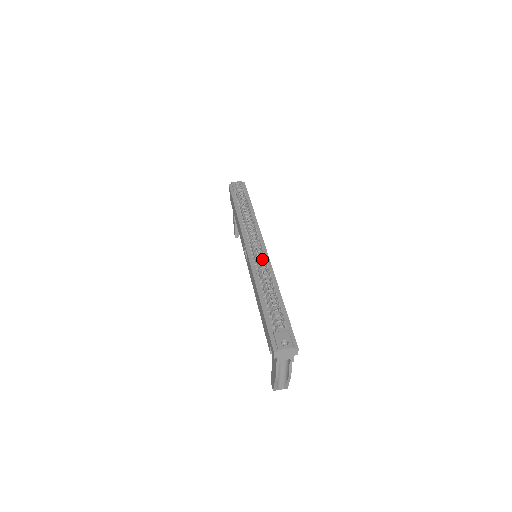
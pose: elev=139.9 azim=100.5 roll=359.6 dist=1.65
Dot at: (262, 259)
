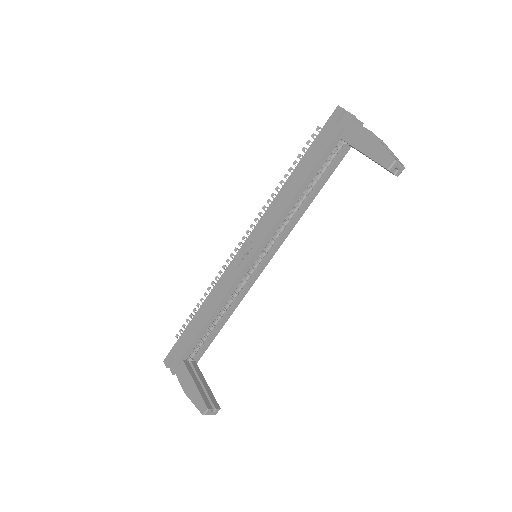
Dot at: occluded
